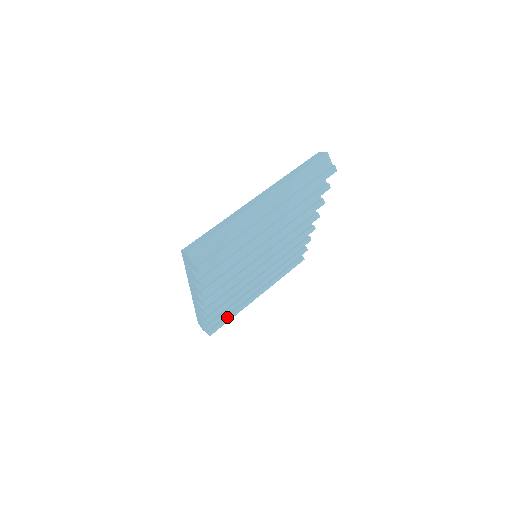
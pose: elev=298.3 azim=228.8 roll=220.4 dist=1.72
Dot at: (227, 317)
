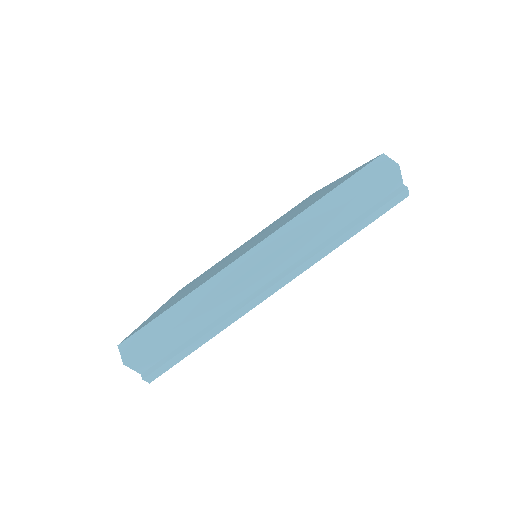
Dot at: occluded
